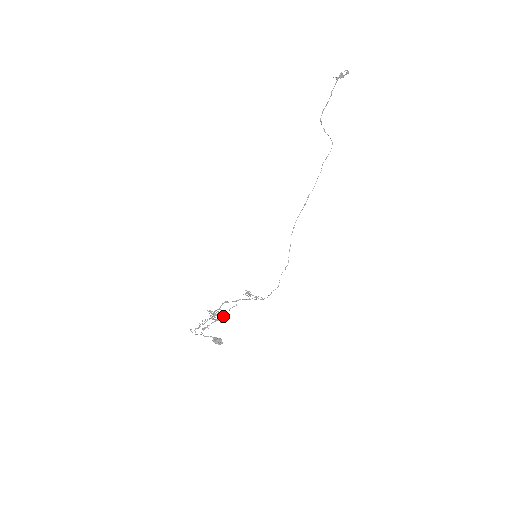
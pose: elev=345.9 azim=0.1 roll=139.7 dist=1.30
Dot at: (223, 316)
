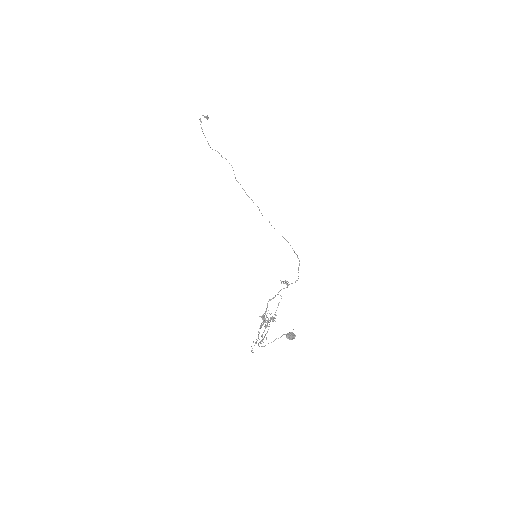
Dot at: occluded
